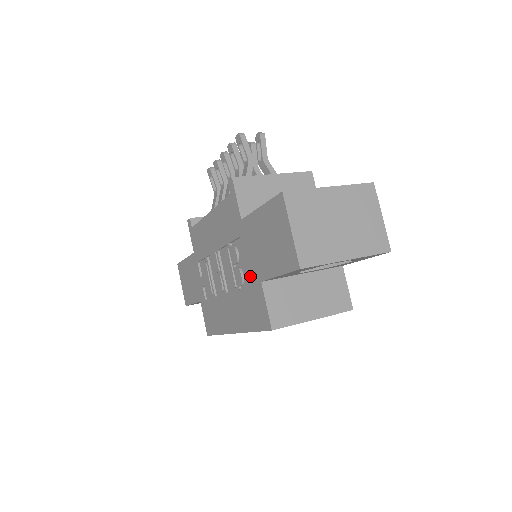
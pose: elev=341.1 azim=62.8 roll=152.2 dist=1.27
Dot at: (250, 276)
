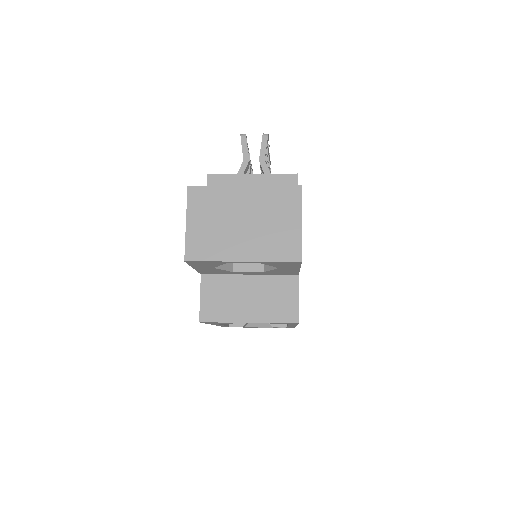
Dot at: occluded
